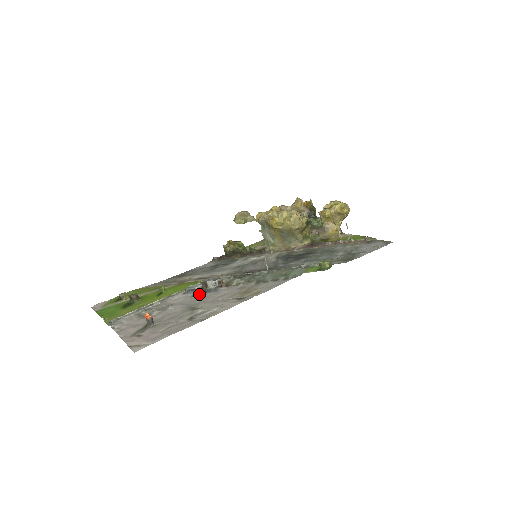
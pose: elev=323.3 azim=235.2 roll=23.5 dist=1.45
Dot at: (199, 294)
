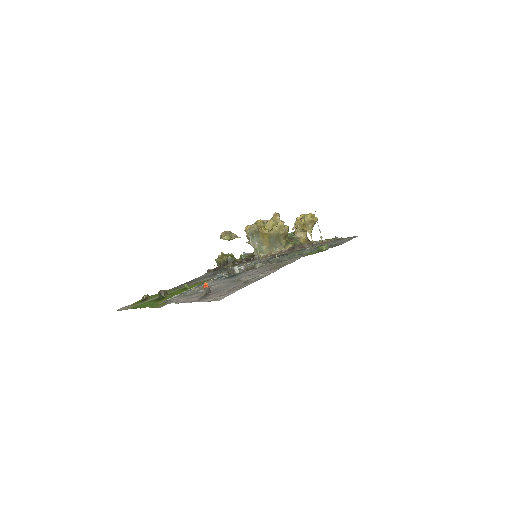
Dot at: (231, 277)
